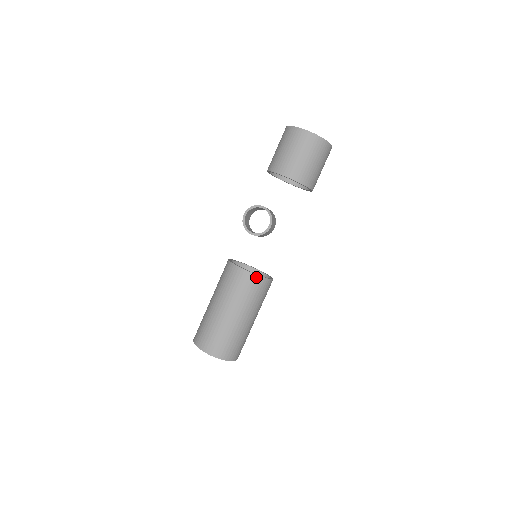
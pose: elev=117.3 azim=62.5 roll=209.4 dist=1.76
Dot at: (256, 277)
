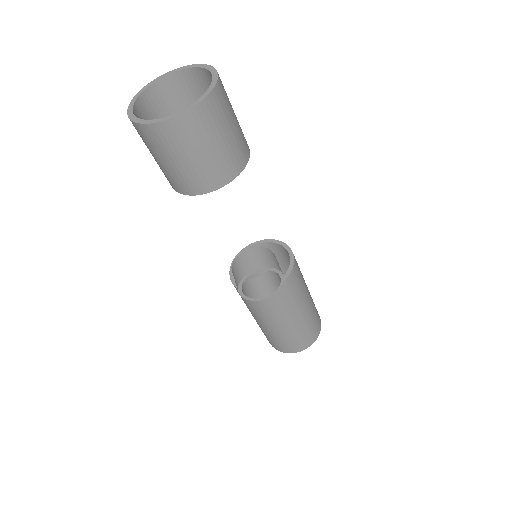
Dot at: (286, 281)
